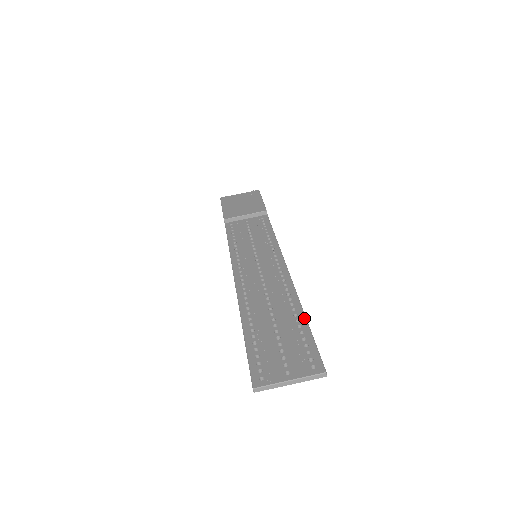
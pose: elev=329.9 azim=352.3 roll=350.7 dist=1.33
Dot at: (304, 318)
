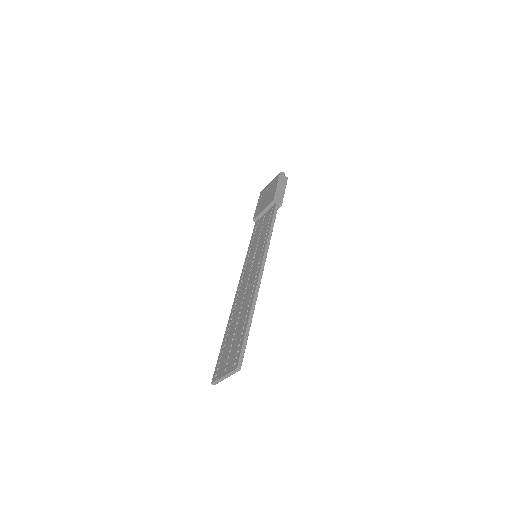
Dot at: (248, 319)
